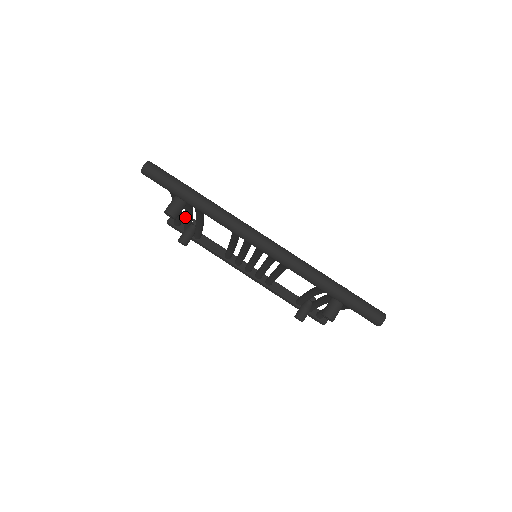
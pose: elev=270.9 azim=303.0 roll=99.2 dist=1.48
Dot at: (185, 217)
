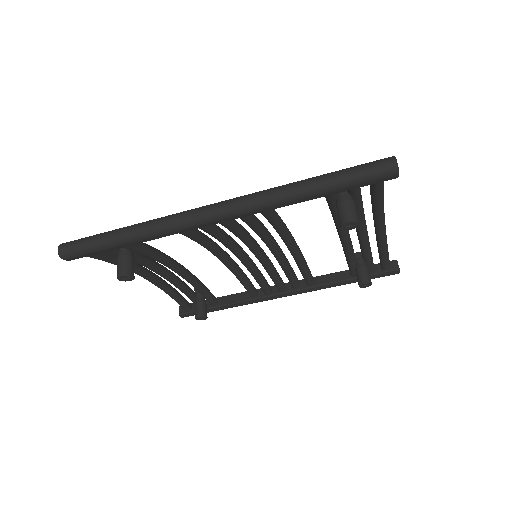
Dot at: occluded
